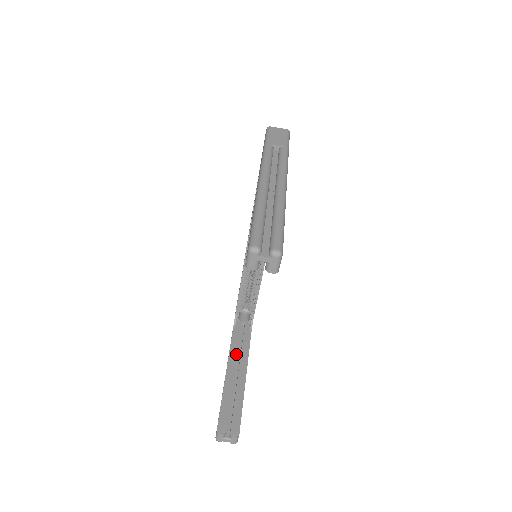
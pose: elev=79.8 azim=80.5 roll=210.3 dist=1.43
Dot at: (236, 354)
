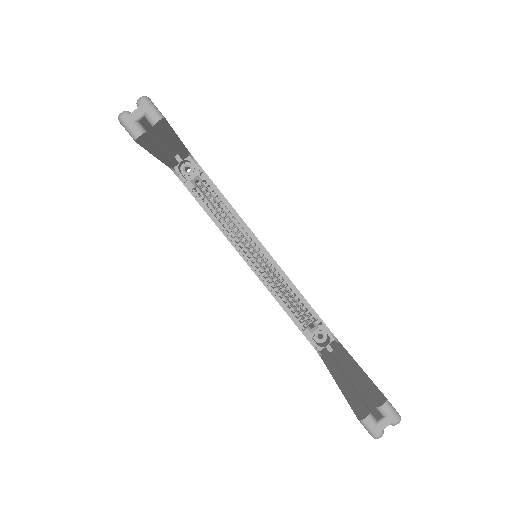
Dot at: (336, 364)
